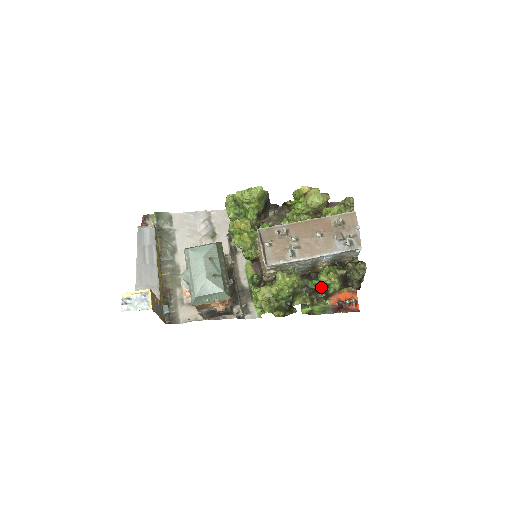
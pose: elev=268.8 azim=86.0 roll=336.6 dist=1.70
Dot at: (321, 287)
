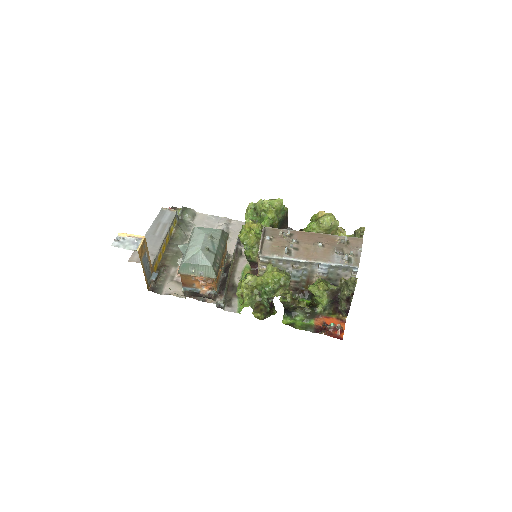
Dot at: (310, 305)
